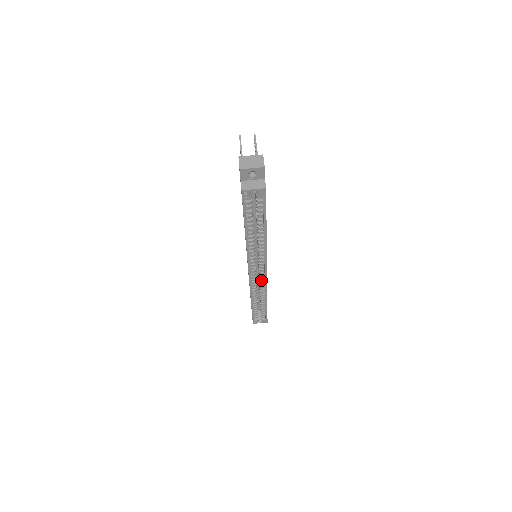
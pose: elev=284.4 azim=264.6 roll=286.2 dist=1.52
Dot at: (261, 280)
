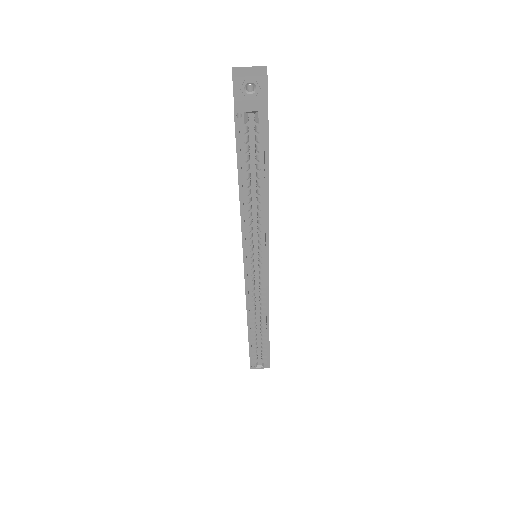
Dot at: (261, 290)
